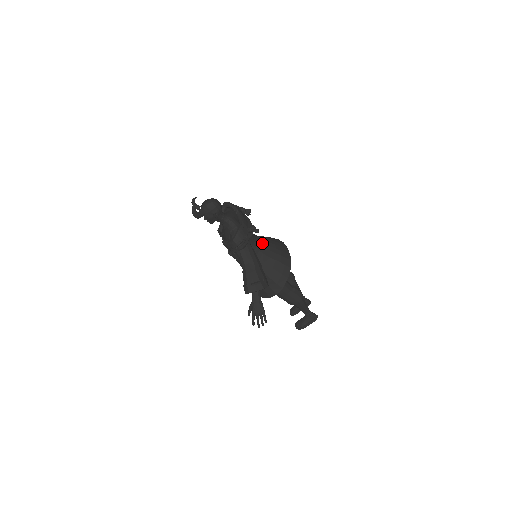
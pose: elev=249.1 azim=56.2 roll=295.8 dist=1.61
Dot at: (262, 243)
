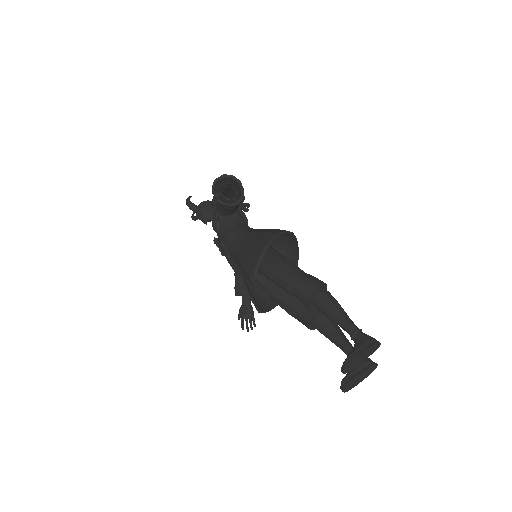
Dot at: occluded
